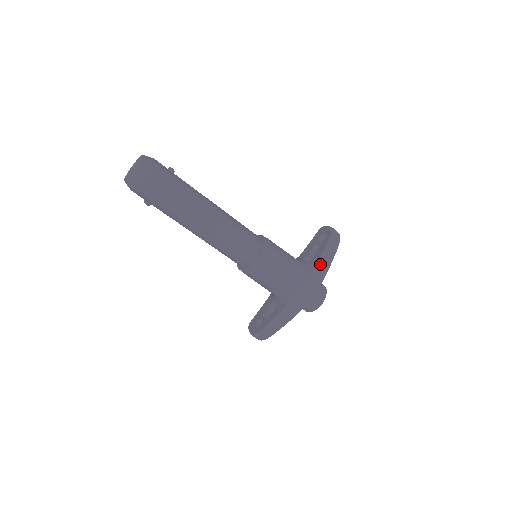
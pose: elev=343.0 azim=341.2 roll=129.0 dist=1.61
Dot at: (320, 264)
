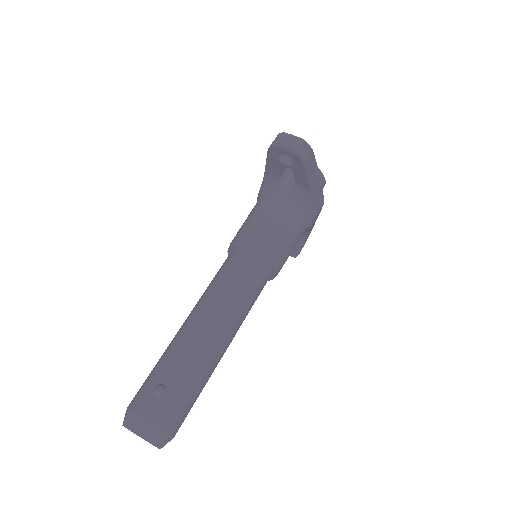
Dot at: (312, 186)
